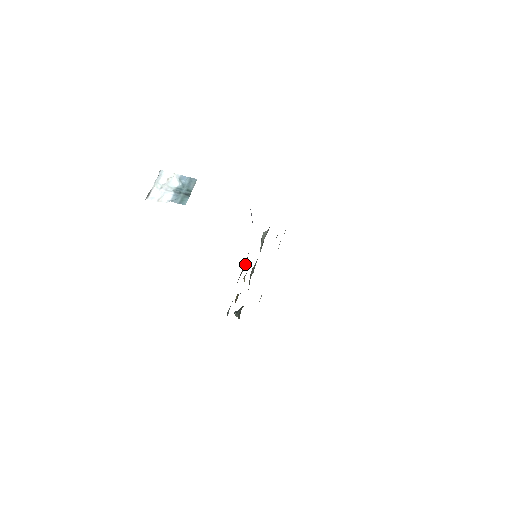
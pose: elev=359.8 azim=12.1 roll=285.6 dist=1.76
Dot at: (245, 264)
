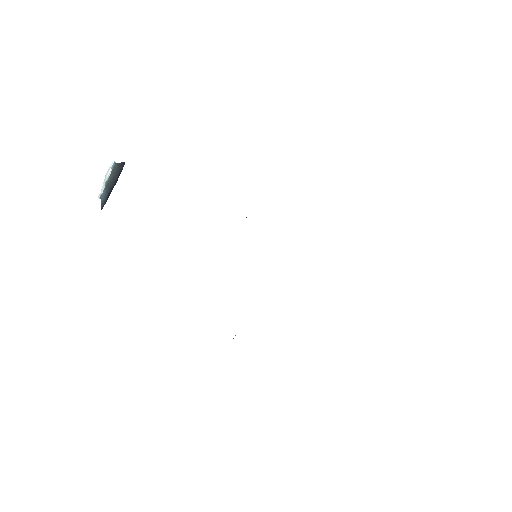
Dot at: occluded
